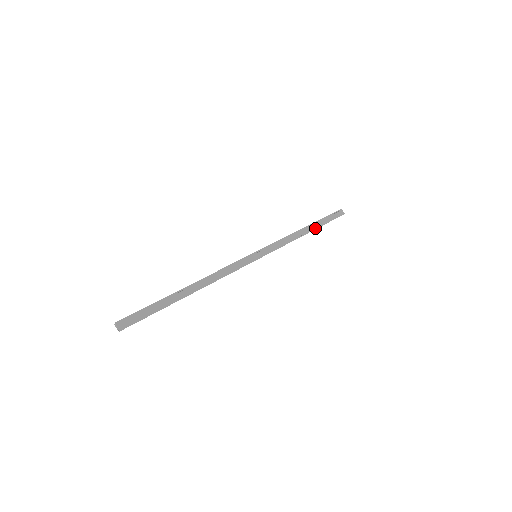
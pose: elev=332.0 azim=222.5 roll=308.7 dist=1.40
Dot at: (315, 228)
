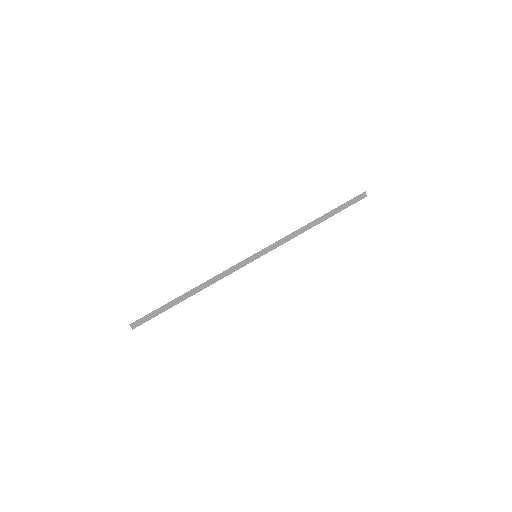
Dot at: (326, 219)
